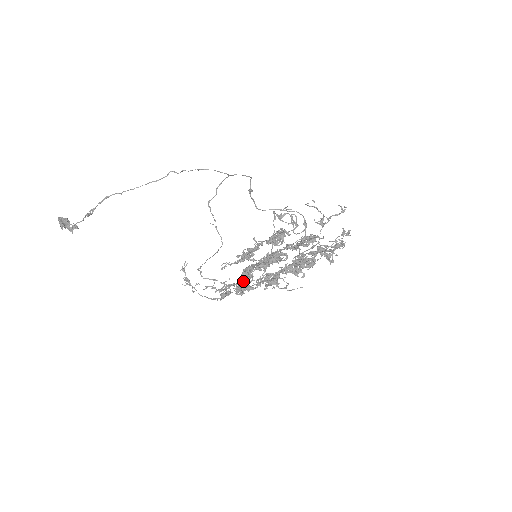
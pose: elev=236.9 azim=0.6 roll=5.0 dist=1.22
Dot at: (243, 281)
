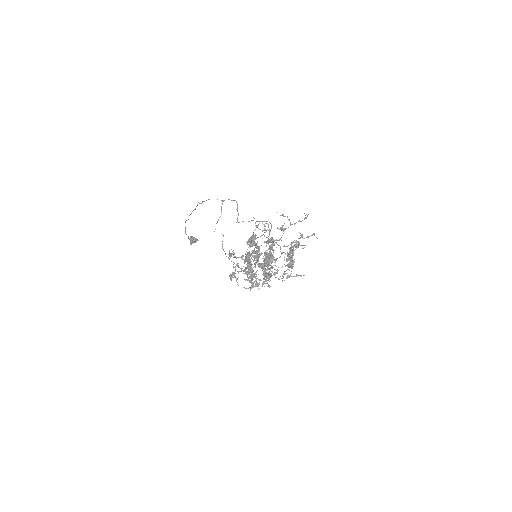
Dot at: (249, 274)
